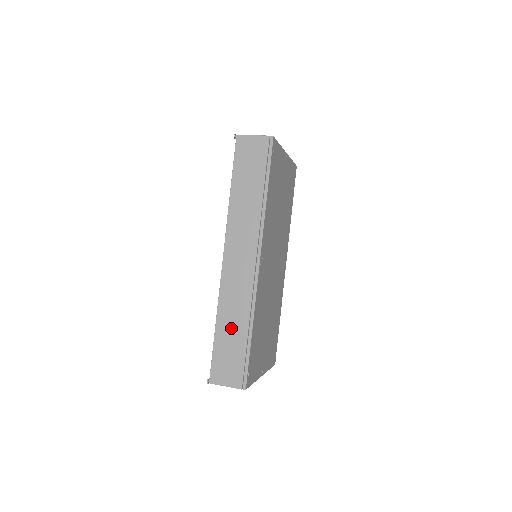
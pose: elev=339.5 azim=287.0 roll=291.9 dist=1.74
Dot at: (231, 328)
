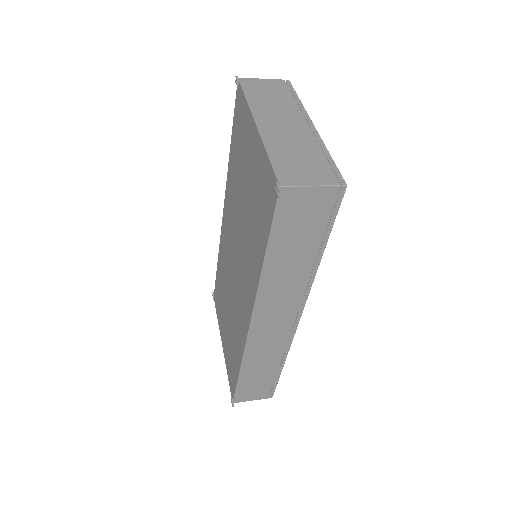
Dot at: (259, 370)
